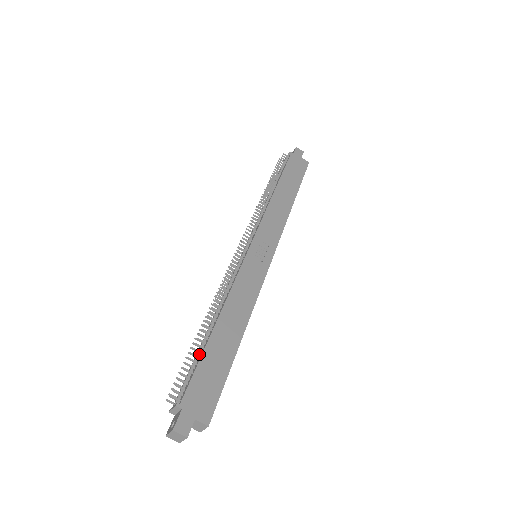
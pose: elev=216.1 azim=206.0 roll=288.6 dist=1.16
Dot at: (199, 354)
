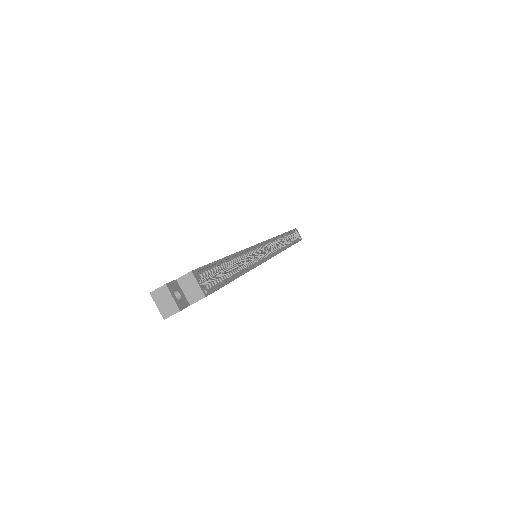
Dot at: occluded
